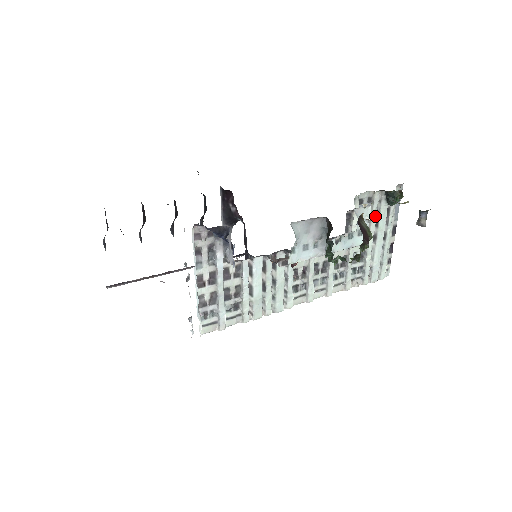
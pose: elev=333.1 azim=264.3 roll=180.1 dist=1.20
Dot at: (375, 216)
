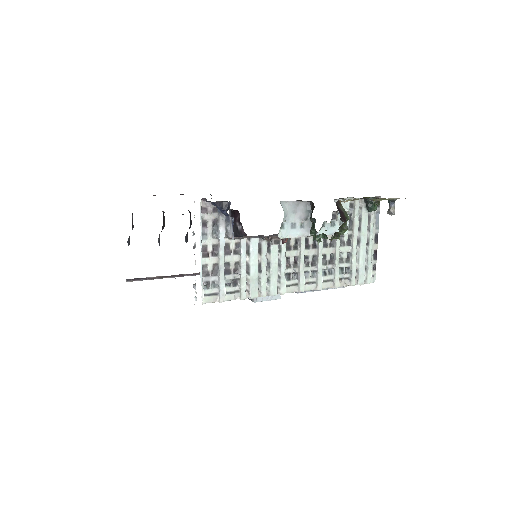
Dot at: (357, 221)
